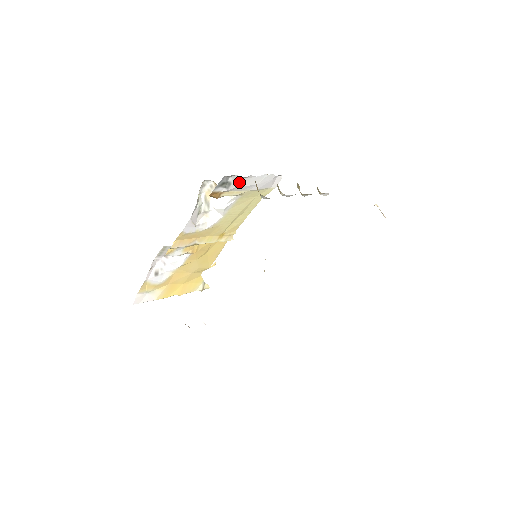
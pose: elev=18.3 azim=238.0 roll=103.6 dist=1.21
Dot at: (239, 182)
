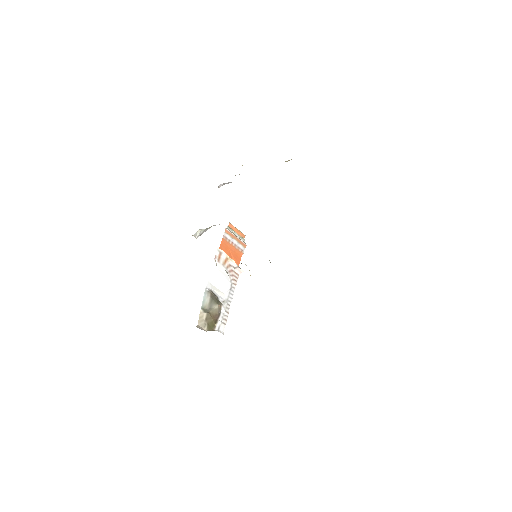
Dot at: occluded
